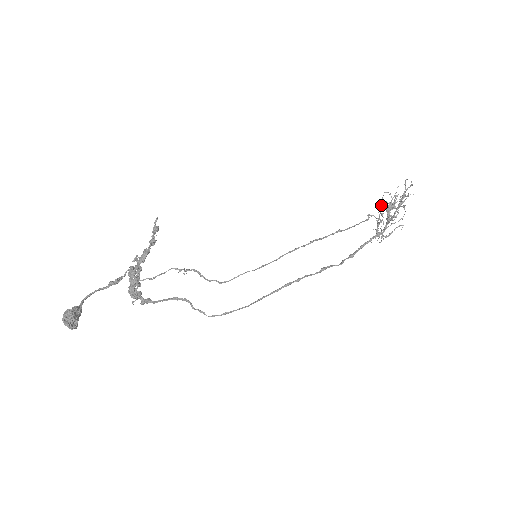
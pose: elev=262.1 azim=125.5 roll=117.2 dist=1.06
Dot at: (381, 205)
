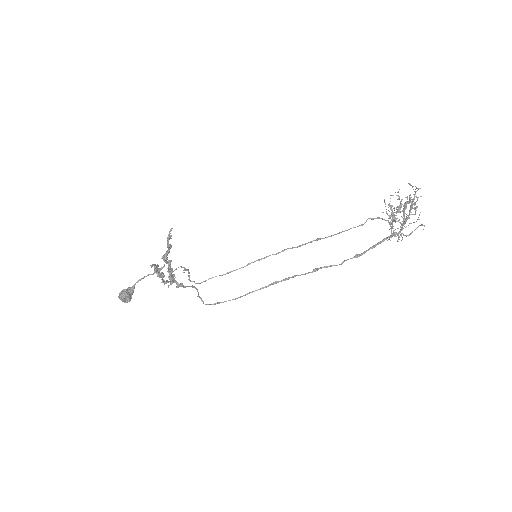
Dot at: occluded
